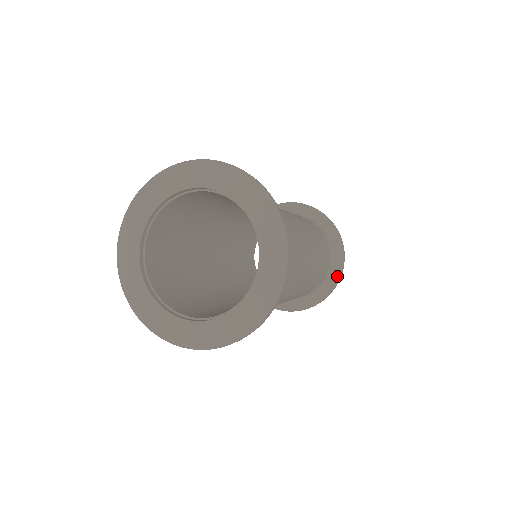
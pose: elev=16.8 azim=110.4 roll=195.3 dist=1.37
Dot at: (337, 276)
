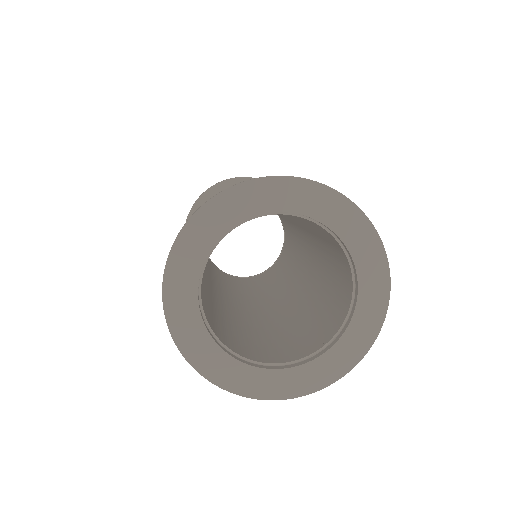
Dot at: occluded
